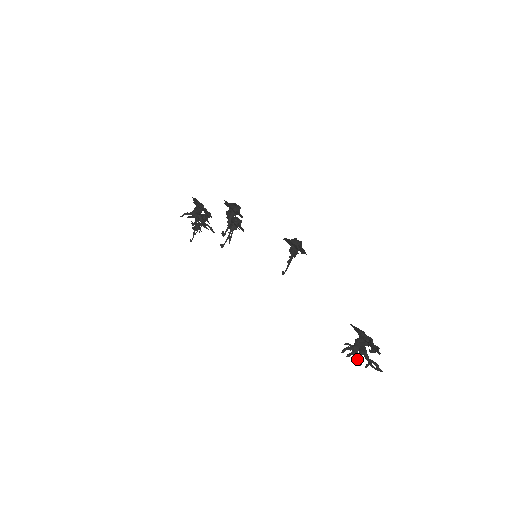
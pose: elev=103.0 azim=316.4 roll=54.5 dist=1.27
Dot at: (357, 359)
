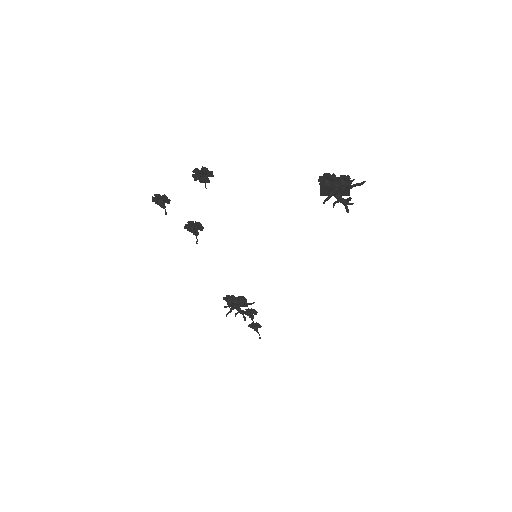
Dot at: (323, 186)
